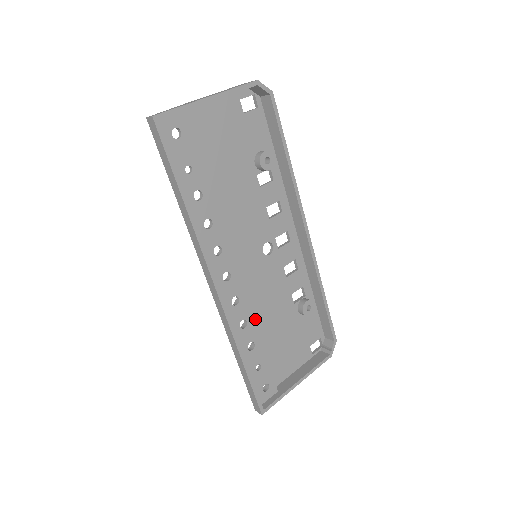
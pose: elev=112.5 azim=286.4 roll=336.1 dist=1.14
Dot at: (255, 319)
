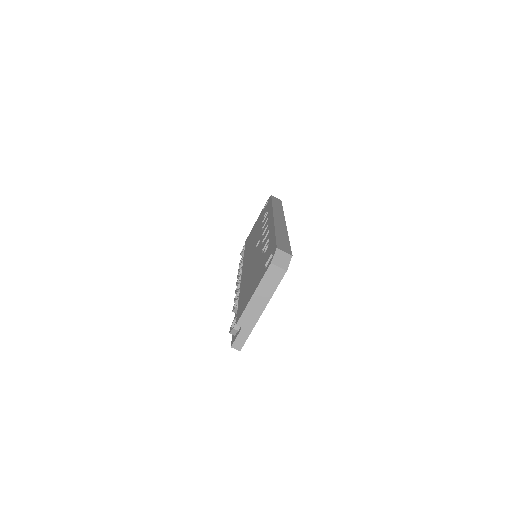
Dot at: occluded
